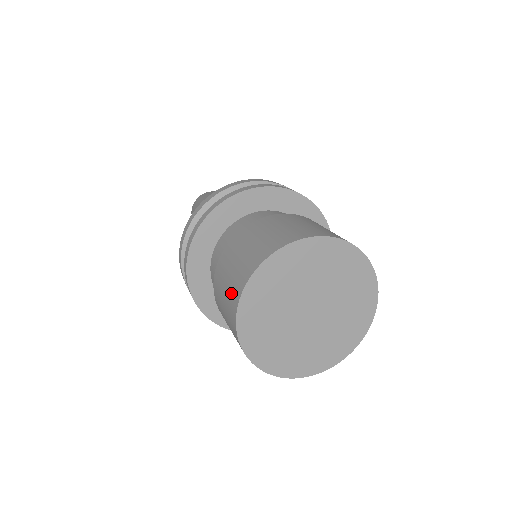
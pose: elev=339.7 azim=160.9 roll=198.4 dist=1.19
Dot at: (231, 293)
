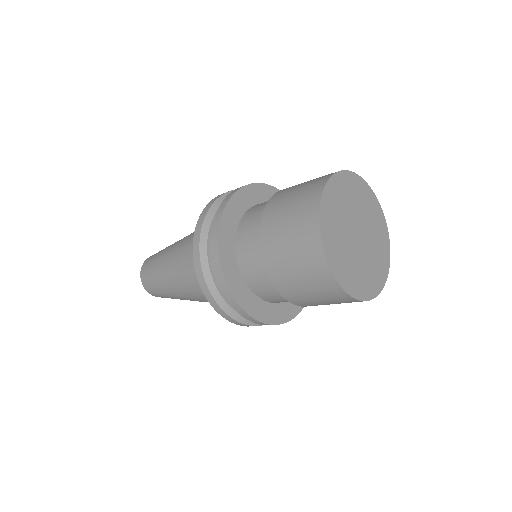
Dot at: (310, 267)
